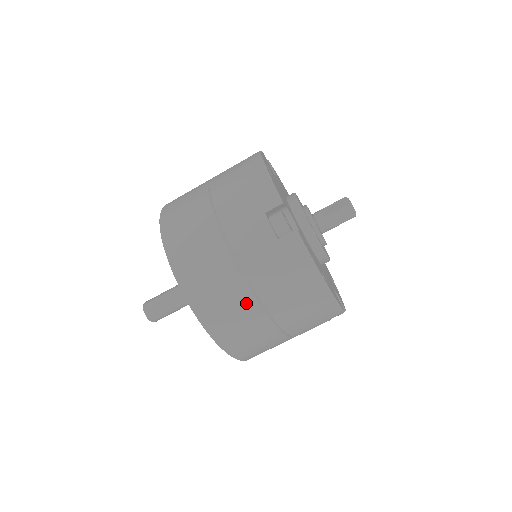
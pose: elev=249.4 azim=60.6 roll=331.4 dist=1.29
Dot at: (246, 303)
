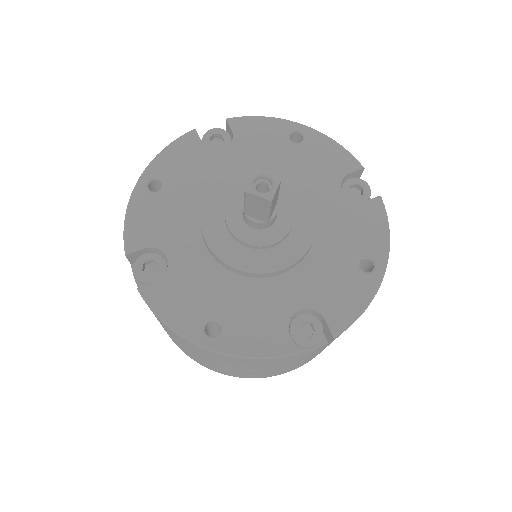
Dot at: occluded
